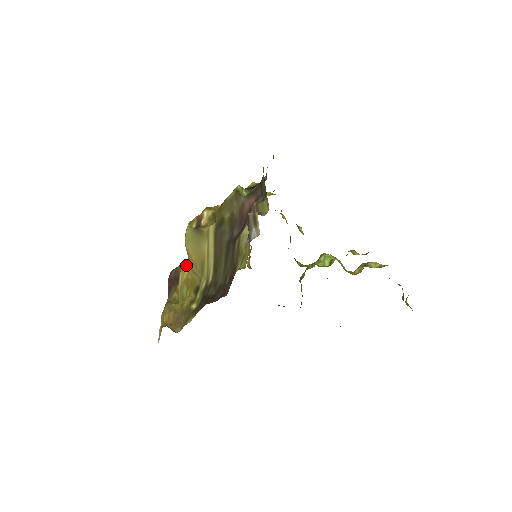
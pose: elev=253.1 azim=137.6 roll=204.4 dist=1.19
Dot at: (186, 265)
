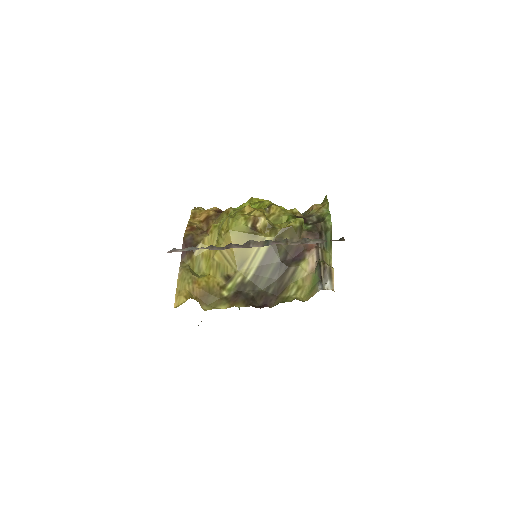
Dot at: (208, 240)
